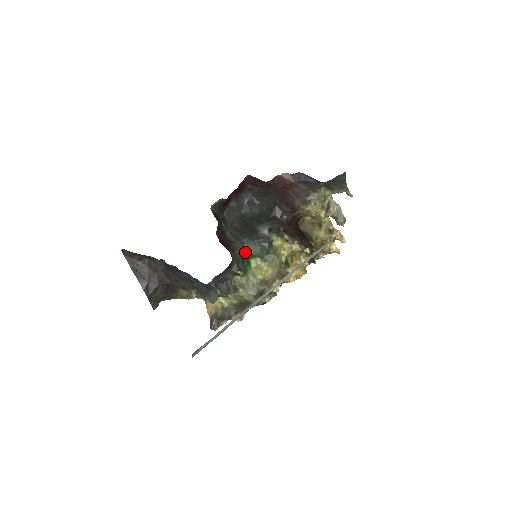
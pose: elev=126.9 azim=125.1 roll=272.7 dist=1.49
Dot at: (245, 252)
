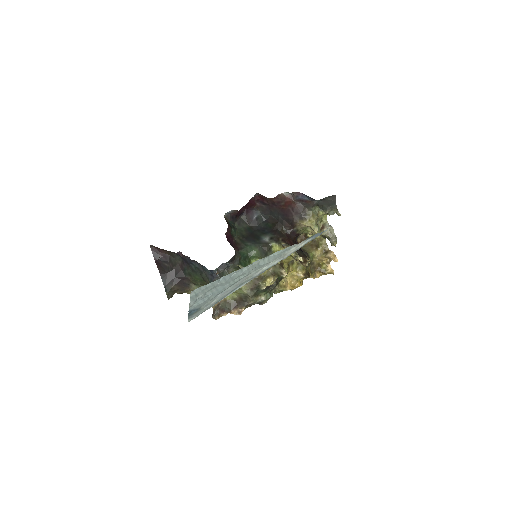
Dot at: (248, 252)
